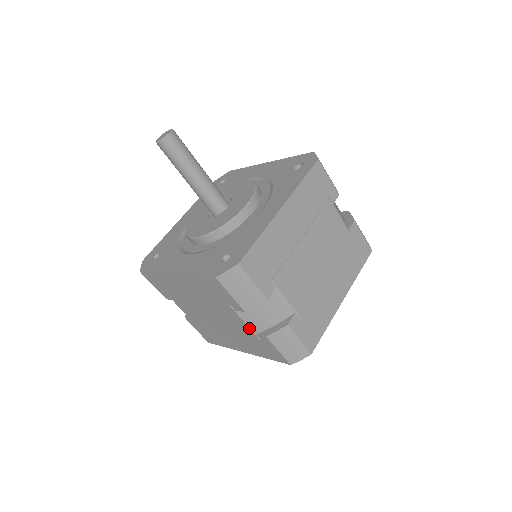
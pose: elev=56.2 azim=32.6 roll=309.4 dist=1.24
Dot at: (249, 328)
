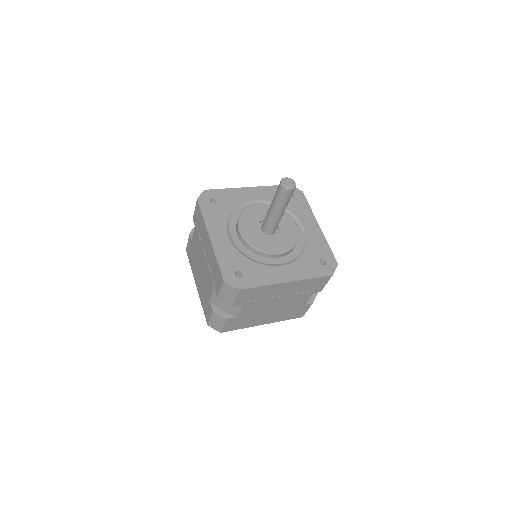
Dot at: (211, 298)
